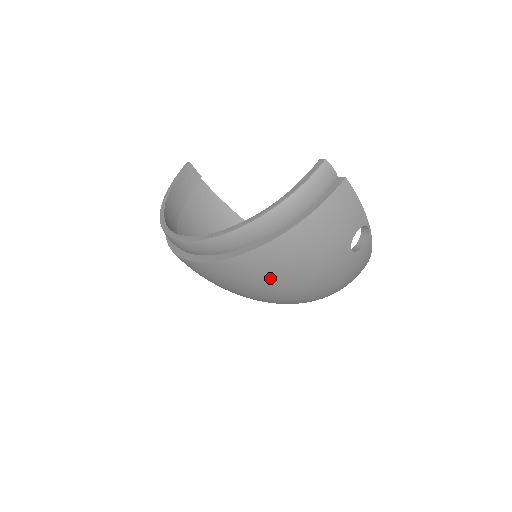
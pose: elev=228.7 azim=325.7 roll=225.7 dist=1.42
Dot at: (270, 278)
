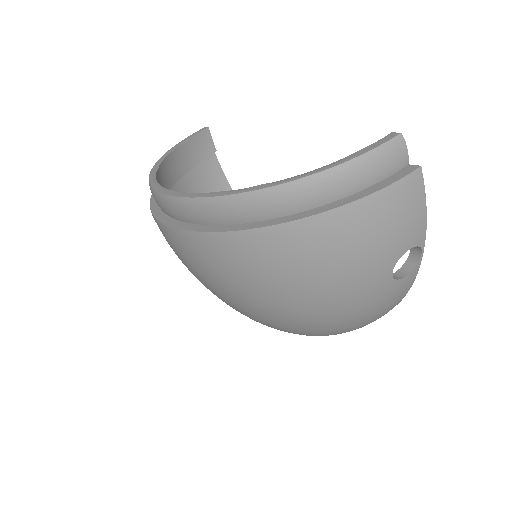
Dot at: (273, 278)
